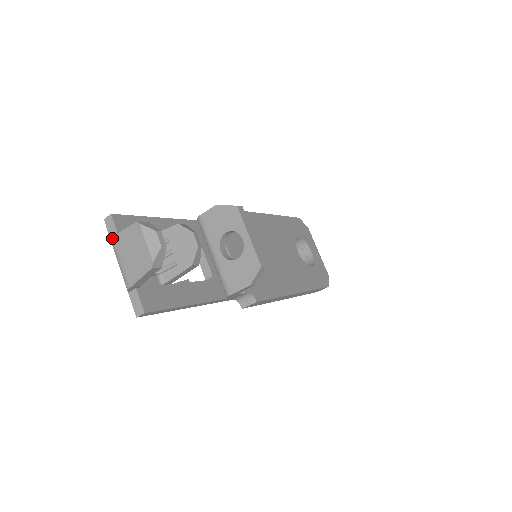
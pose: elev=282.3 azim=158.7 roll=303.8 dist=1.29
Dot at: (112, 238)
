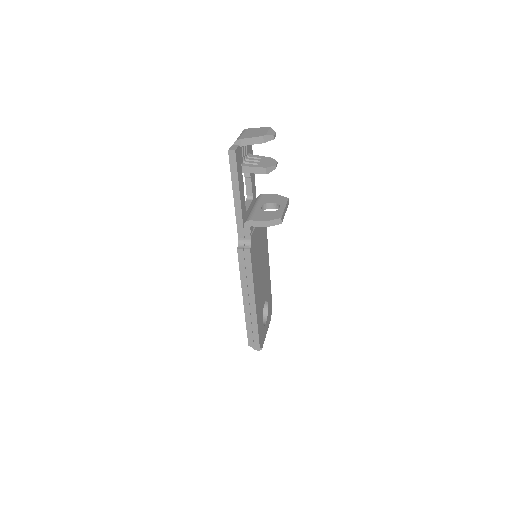
Dot at: (247, 129)
